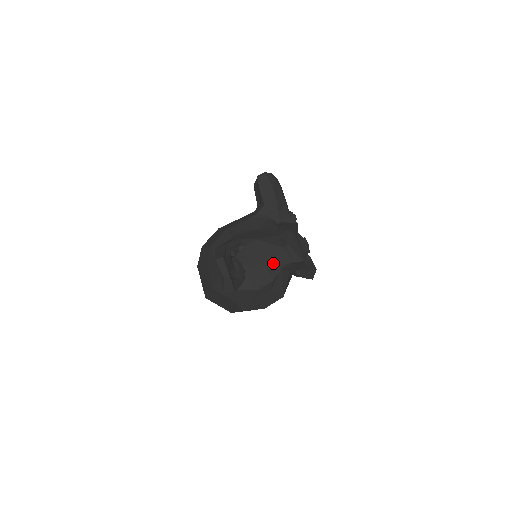
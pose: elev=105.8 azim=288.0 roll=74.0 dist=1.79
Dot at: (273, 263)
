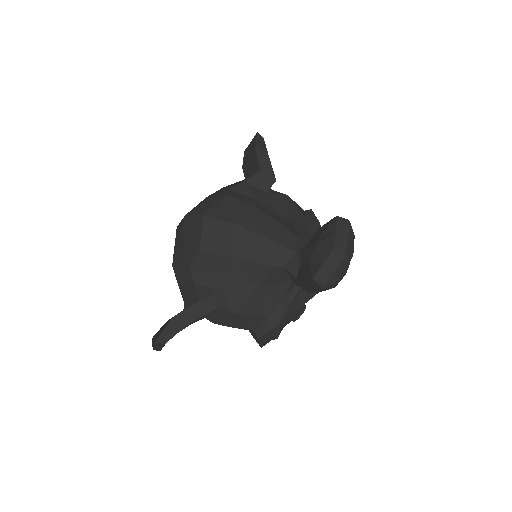
Dot at: occluded
